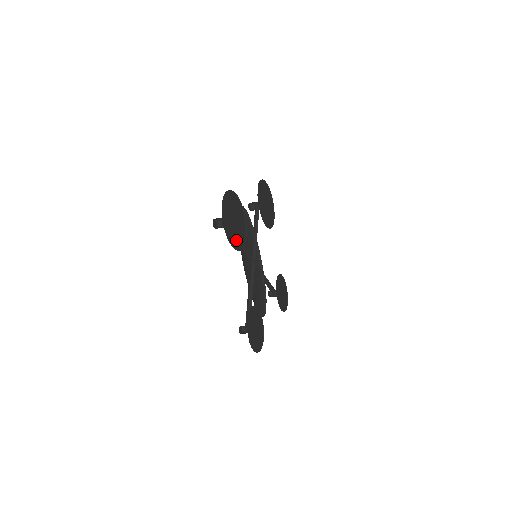
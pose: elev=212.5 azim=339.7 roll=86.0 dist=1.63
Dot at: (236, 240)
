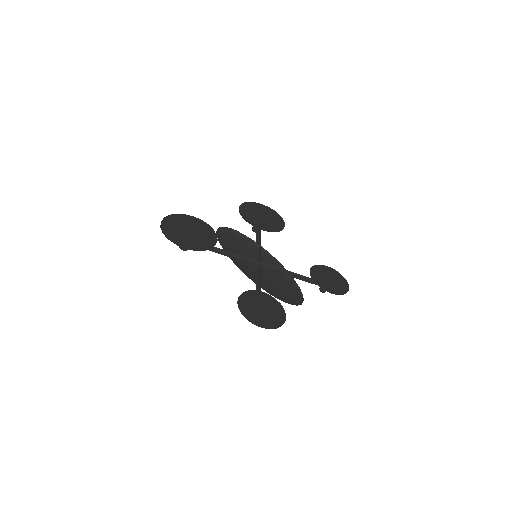
Dot at: (195, 244)
